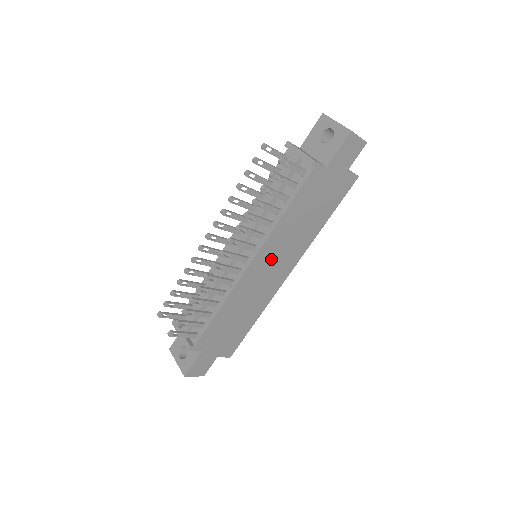
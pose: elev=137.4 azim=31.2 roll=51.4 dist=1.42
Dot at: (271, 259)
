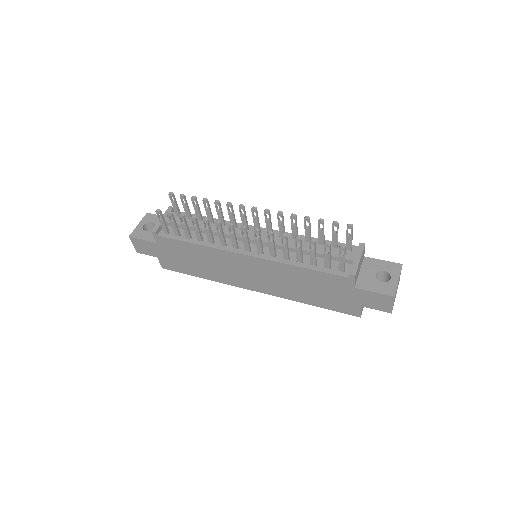
Dot at: (258, 271)
